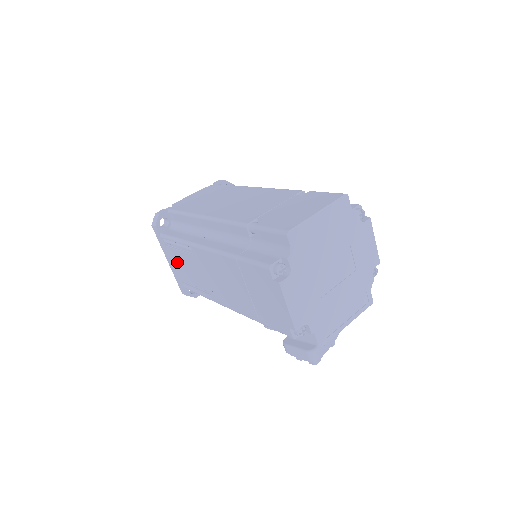
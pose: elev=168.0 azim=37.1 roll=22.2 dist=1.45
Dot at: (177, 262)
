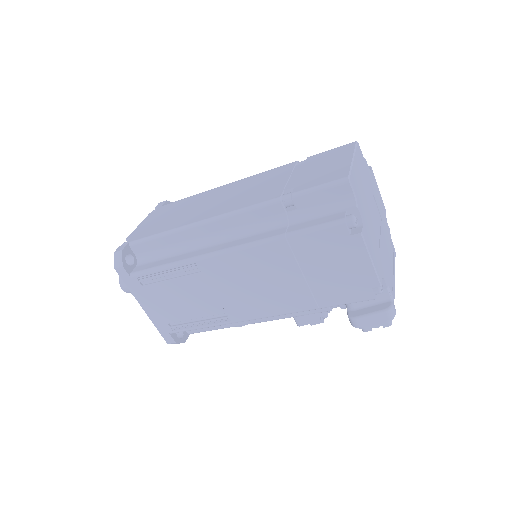
Dot at: (164, 300)
